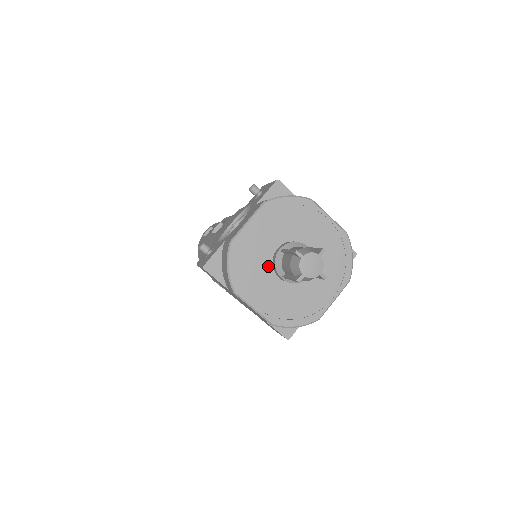
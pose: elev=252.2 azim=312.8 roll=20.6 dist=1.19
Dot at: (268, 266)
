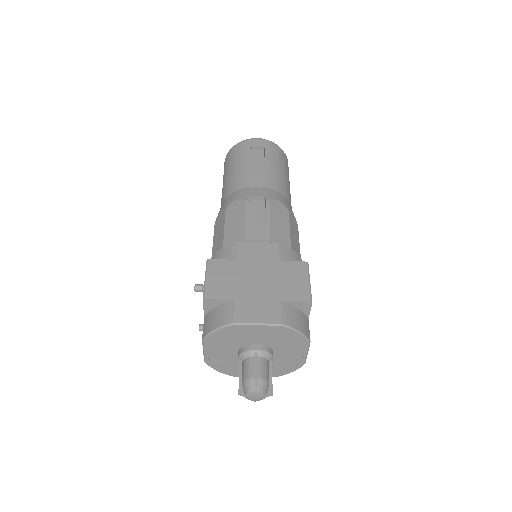
Dot at: occluded
